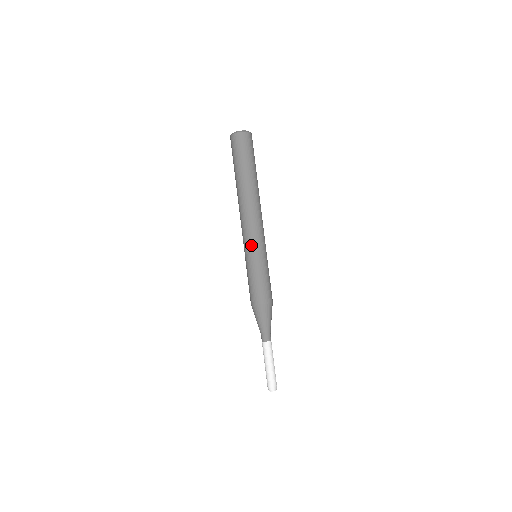
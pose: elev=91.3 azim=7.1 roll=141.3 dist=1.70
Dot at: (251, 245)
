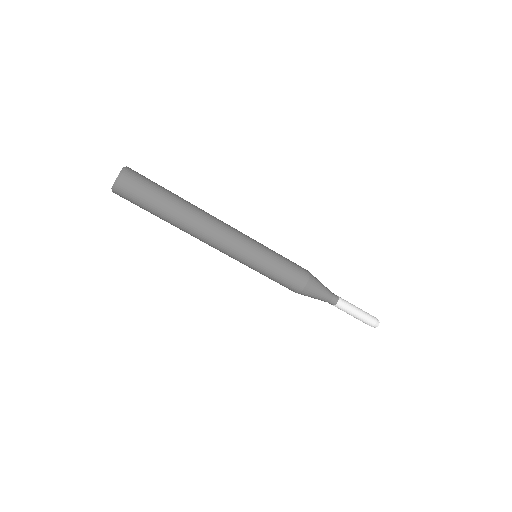
Dot at: occluded
